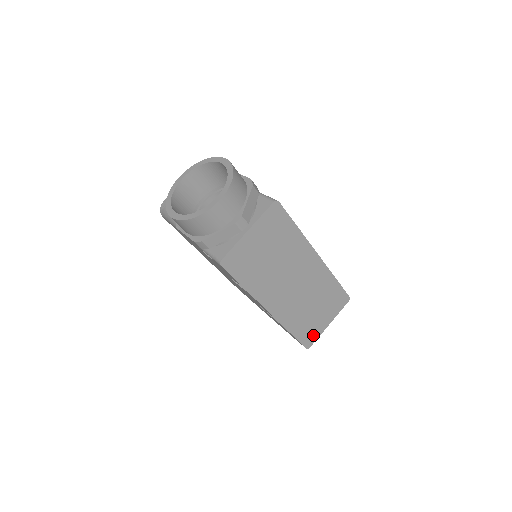
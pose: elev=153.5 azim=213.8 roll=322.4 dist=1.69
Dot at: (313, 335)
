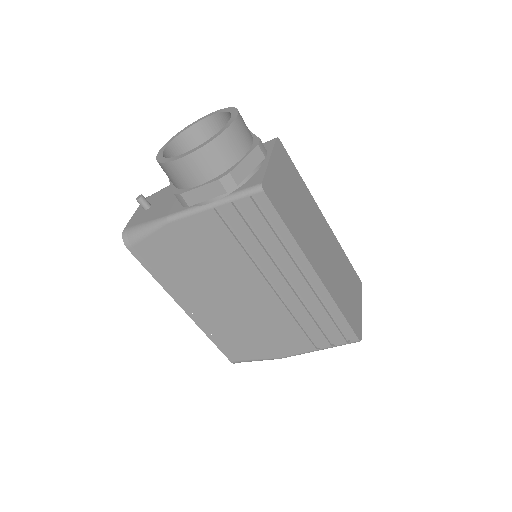
Dot at: (357, 322)
